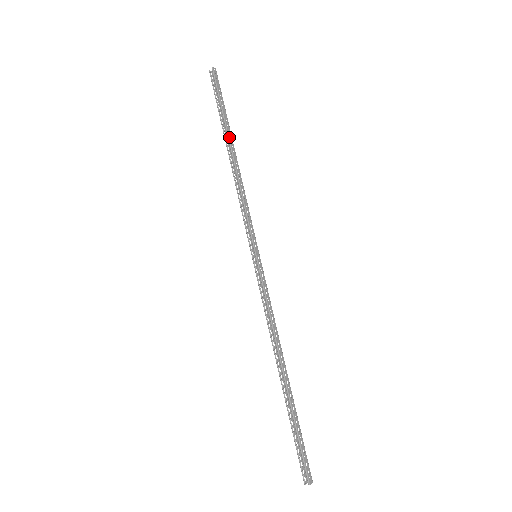
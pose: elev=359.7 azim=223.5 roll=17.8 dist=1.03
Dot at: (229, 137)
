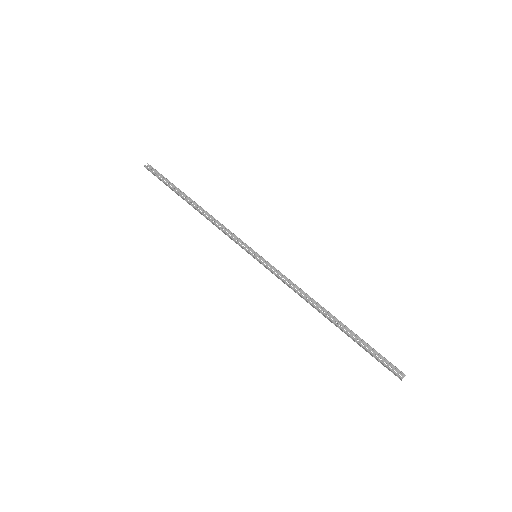
Dot at: (187, 196)
